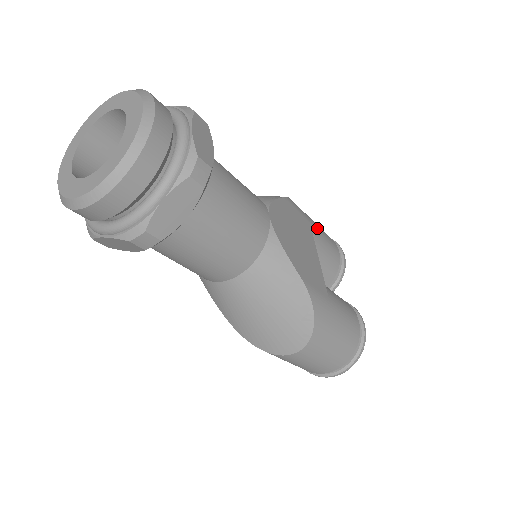
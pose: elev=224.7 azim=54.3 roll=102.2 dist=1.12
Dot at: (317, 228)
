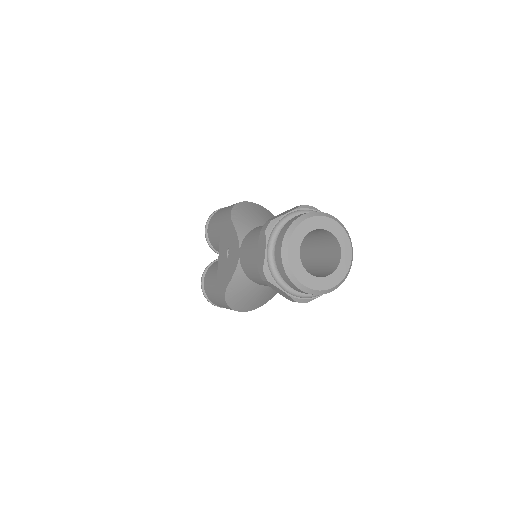
Dot at: occluded
